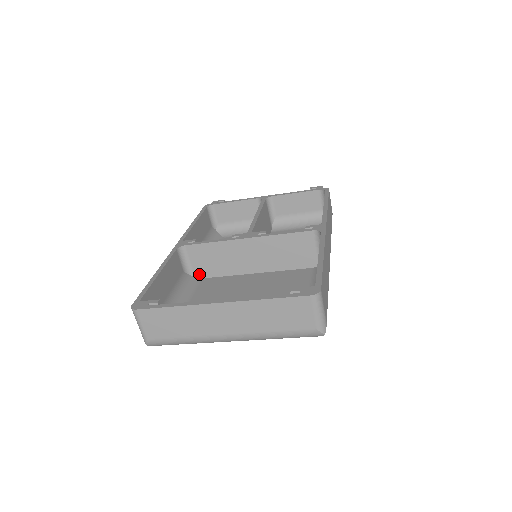
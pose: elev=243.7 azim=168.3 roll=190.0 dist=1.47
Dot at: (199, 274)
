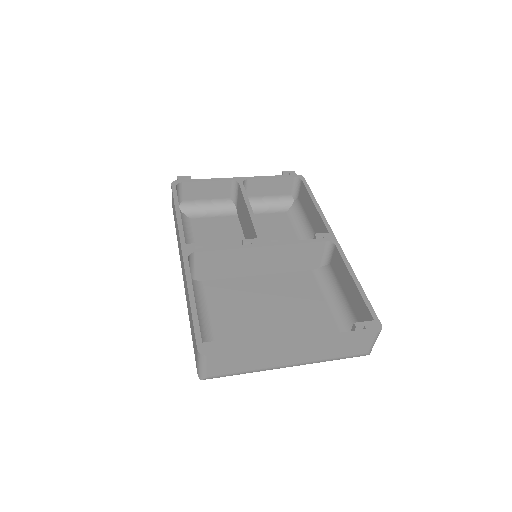
Dot at: (200, 277)
